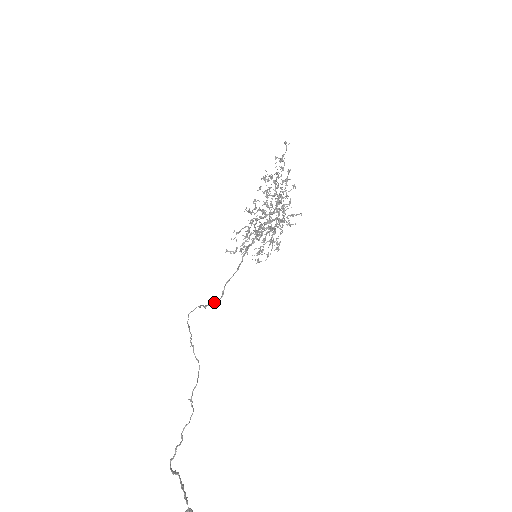
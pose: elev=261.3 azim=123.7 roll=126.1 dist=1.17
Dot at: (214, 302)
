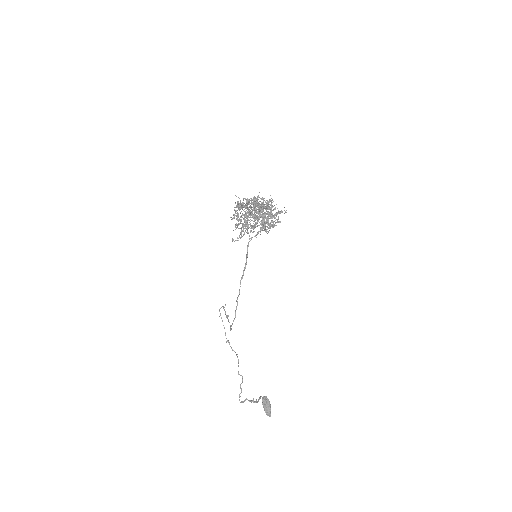
Dot at: occluded
